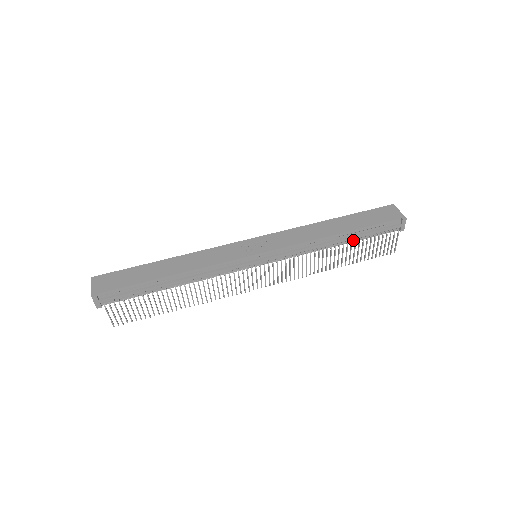
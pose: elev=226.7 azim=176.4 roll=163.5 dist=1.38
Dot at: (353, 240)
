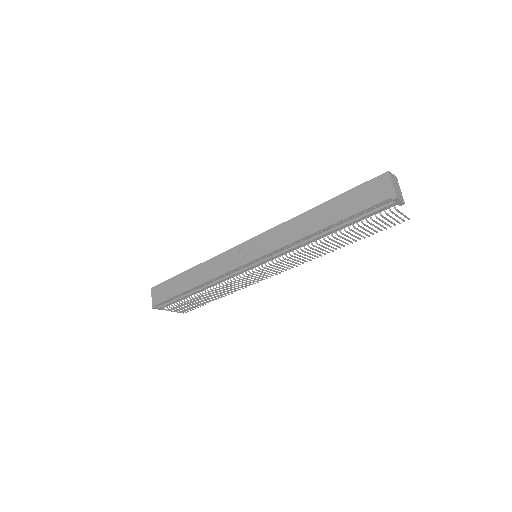
Dot at: (344, 227)
